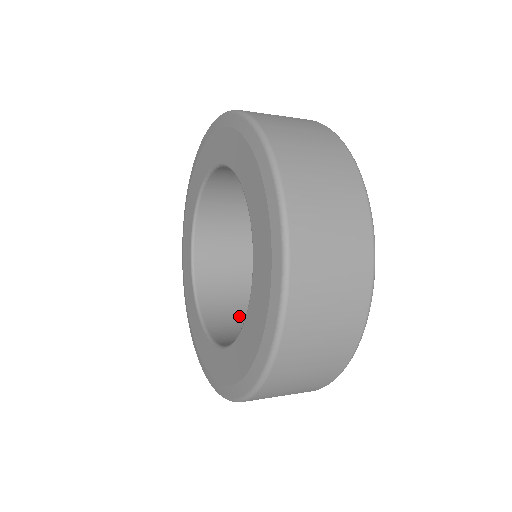
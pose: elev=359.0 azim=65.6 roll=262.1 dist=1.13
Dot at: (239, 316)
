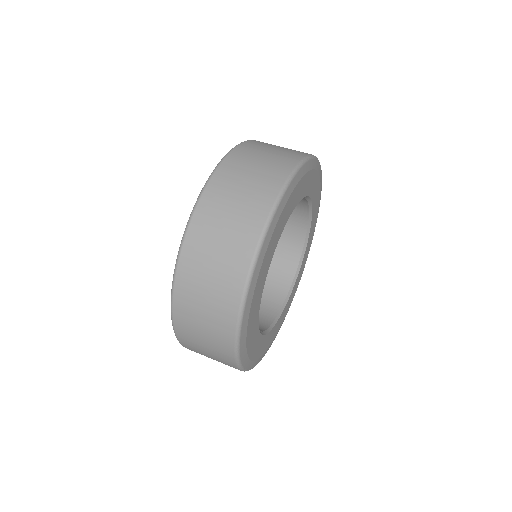
Dot at: (268, 274)
